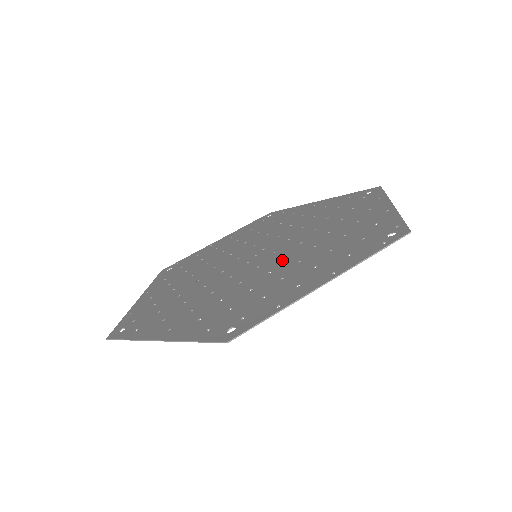
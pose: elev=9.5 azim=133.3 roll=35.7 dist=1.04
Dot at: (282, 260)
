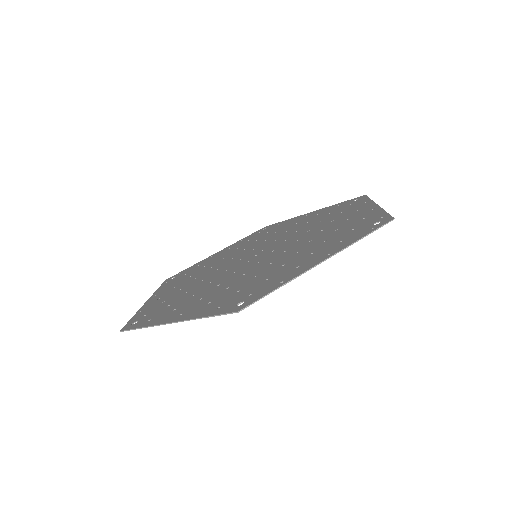
Dot at: (281, 254)
